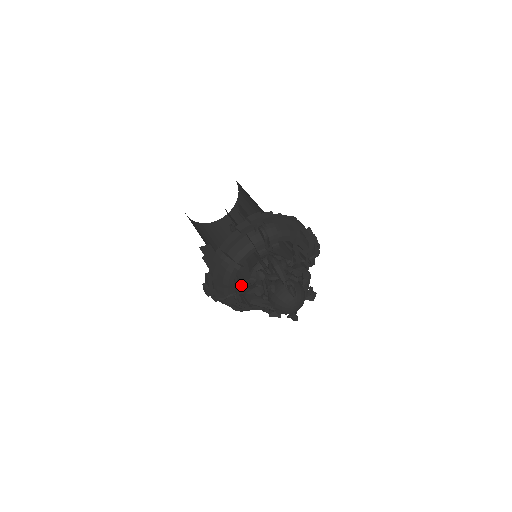
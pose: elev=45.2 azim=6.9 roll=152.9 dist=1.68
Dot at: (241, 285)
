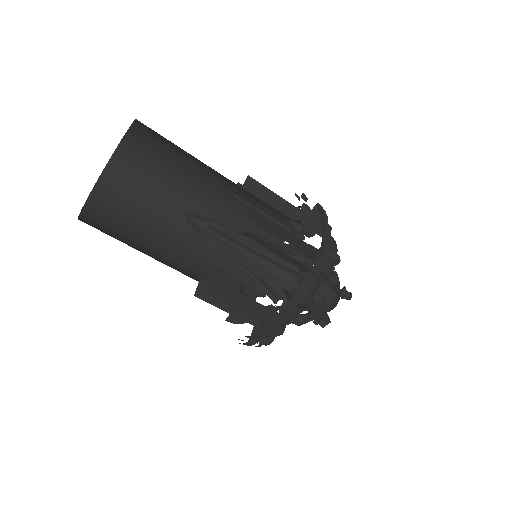
Dot at: occluded
